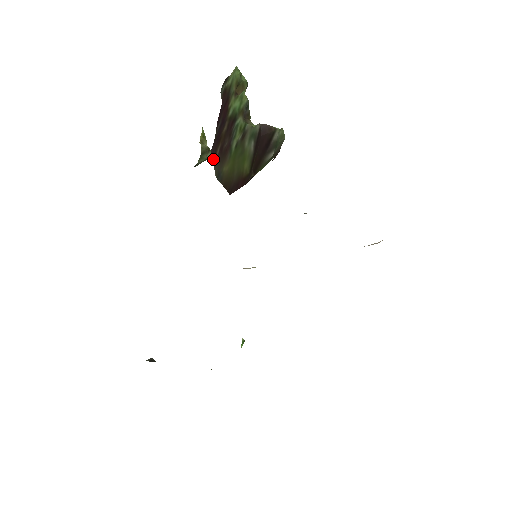
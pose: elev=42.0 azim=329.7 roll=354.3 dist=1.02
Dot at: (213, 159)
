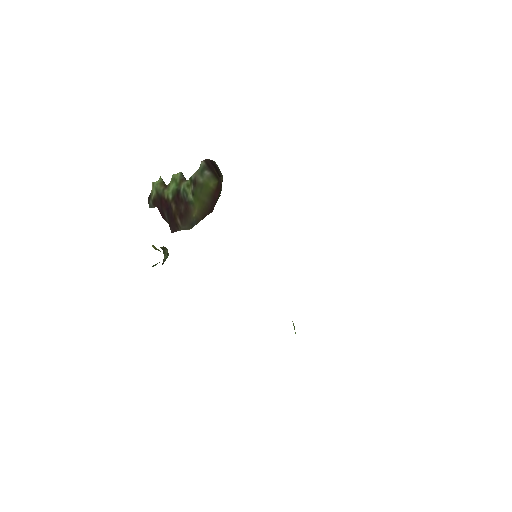
Dot at: (178, 230)
